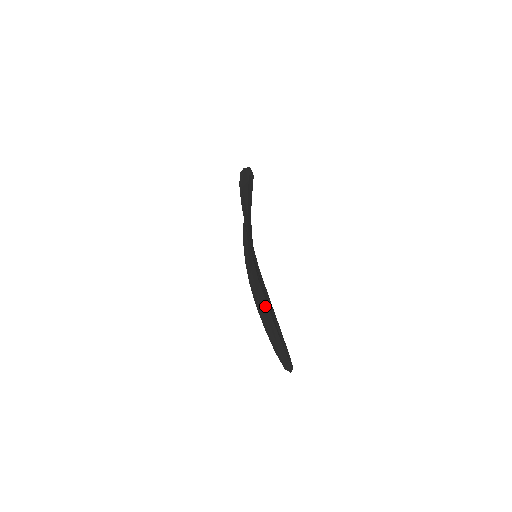
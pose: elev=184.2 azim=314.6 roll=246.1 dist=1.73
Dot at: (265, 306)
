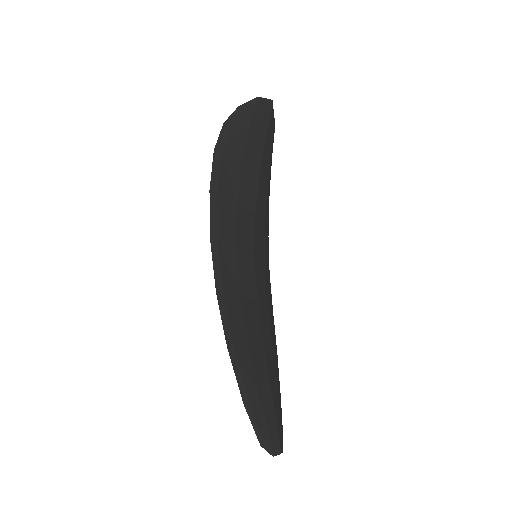
Dot at: occluded
